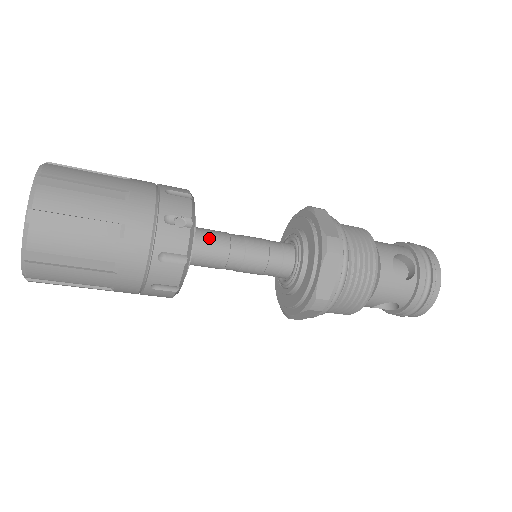
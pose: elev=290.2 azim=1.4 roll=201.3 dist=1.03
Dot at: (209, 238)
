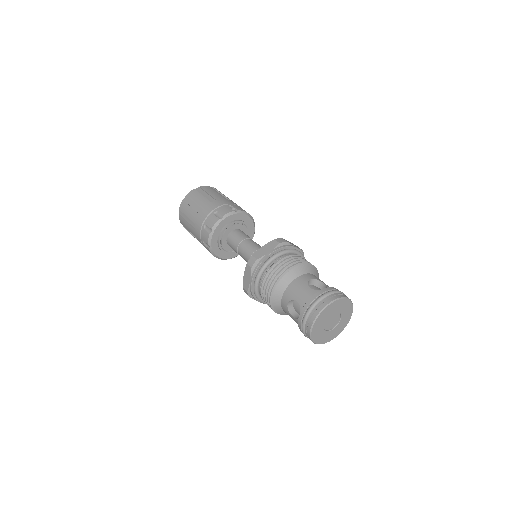
Dot at: (242, 233)
